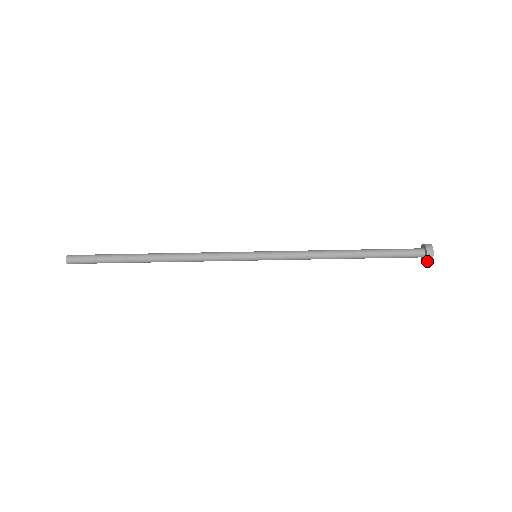
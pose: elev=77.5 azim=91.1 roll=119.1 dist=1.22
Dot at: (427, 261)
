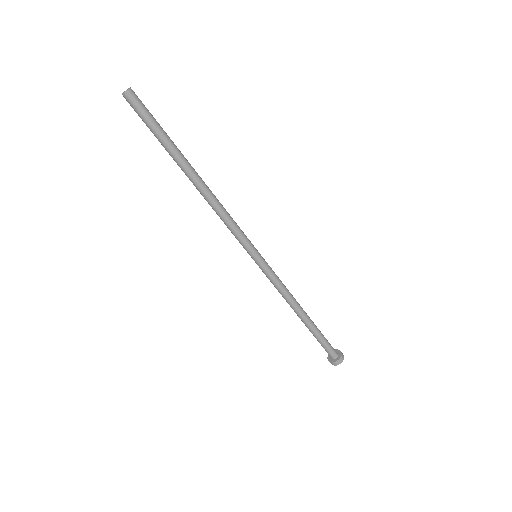
Dot at: (336, 363)
